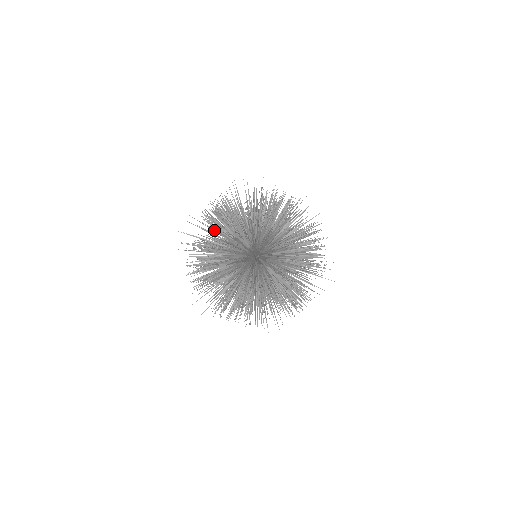
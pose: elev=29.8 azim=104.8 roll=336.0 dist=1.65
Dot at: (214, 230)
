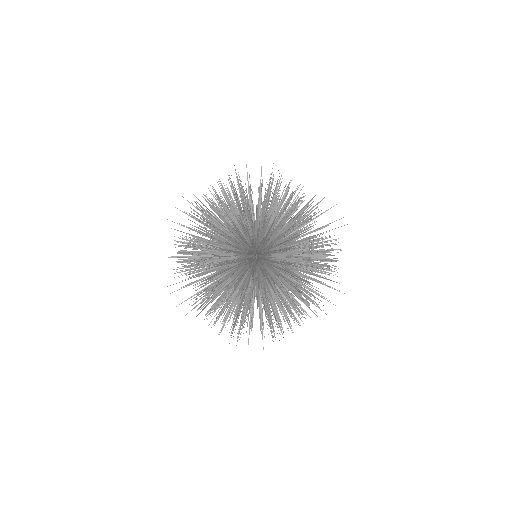
Dot at: occluded
